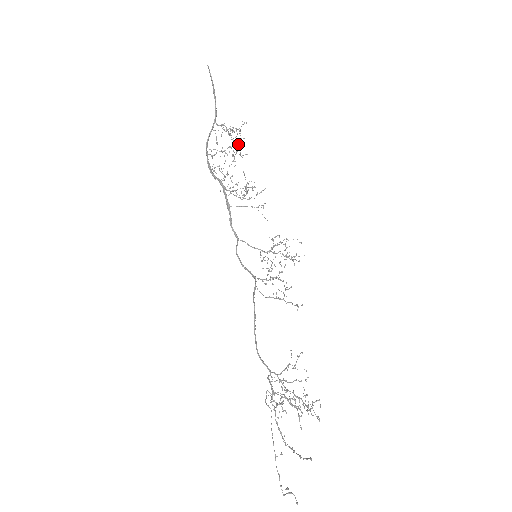
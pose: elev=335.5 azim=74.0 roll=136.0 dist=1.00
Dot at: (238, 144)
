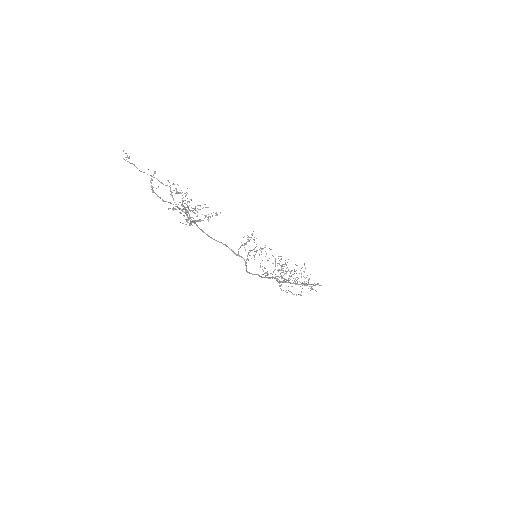
Dot at: occluded
